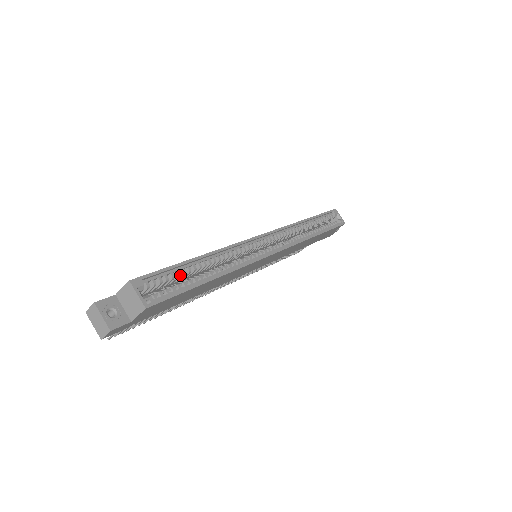
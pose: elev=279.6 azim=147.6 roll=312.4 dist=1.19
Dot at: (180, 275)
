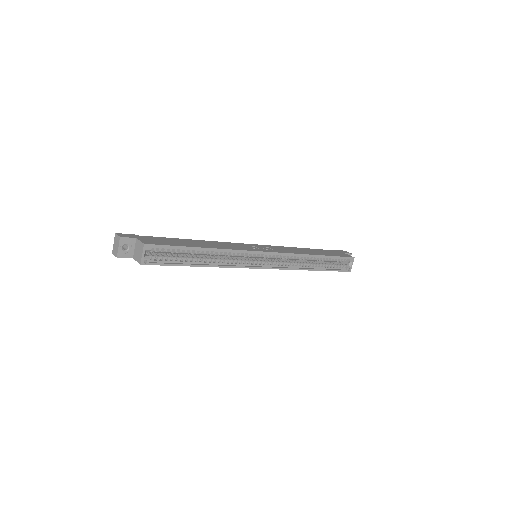
Dot at: (183, 251)
